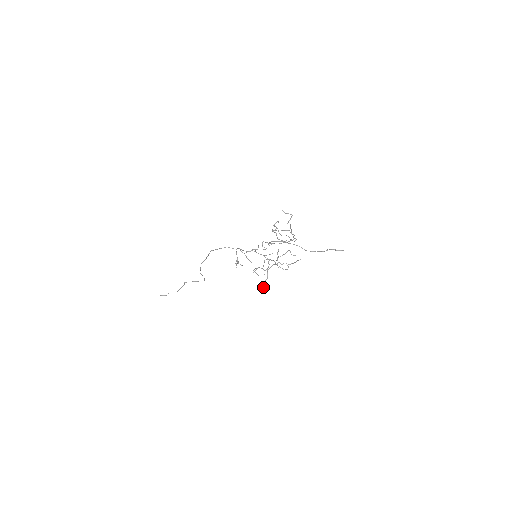
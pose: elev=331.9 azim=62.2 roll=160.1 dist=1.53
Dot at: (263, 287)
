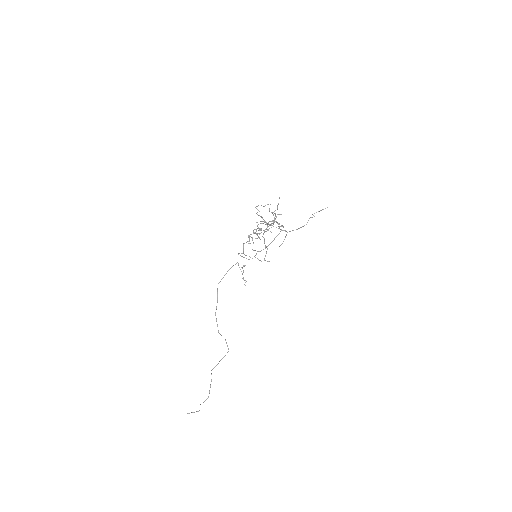
Dot at: (267, 261)
